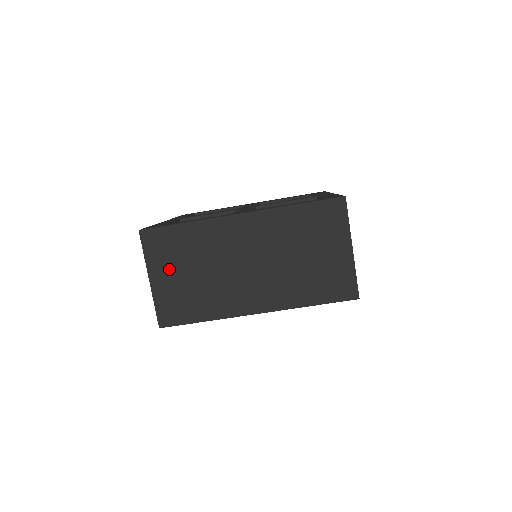
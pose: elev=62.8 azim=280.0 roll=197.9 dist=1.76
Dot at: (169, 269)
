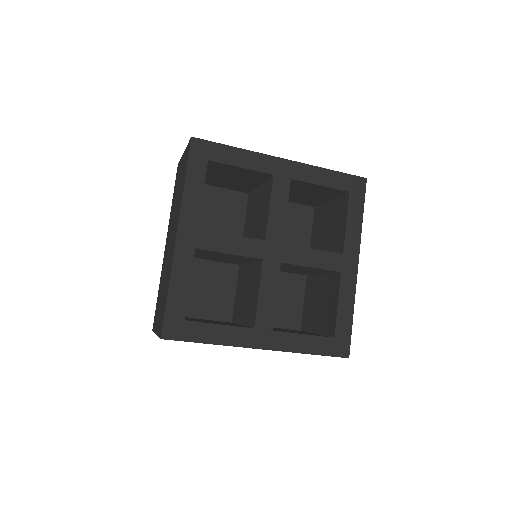
Dot at: occluded
